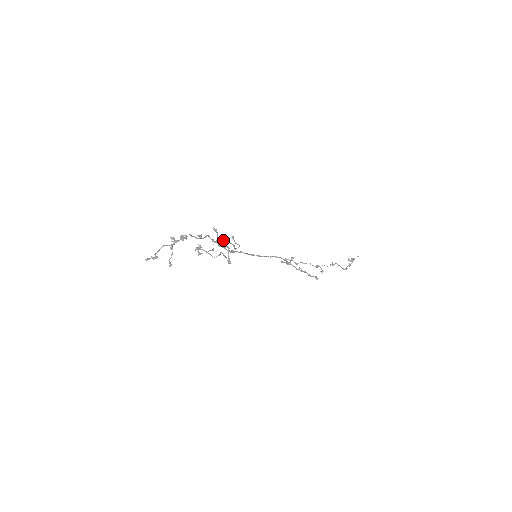
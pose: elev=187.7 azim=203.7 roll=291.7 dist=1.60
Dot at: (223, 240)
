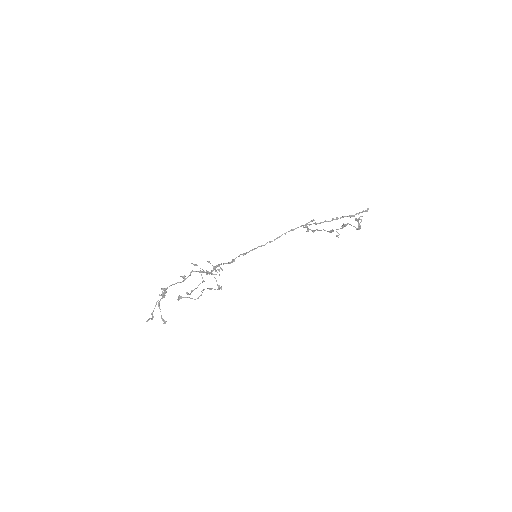
Dot at: occluded
